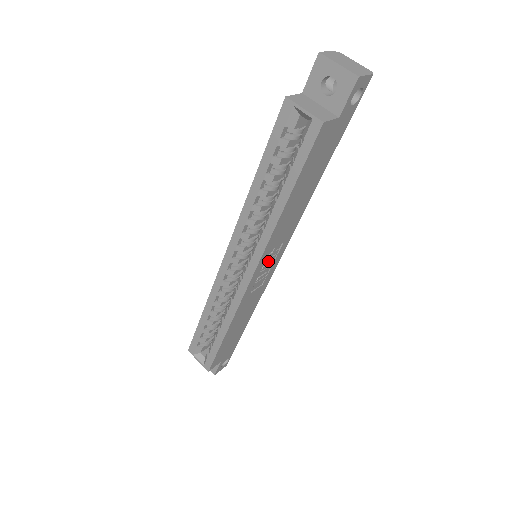
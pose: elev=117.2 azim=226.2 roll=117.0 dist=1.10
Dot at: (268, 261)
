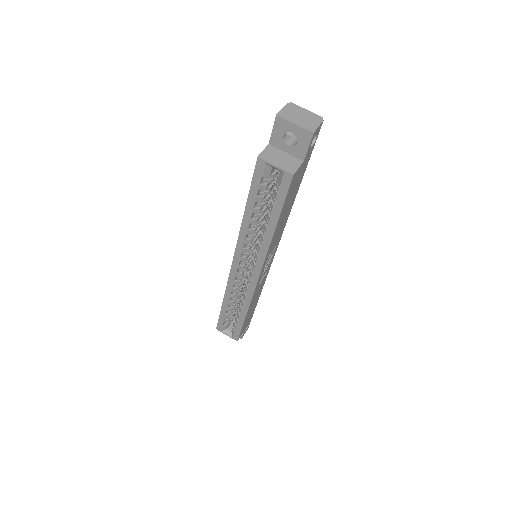
Dot at: occluded
